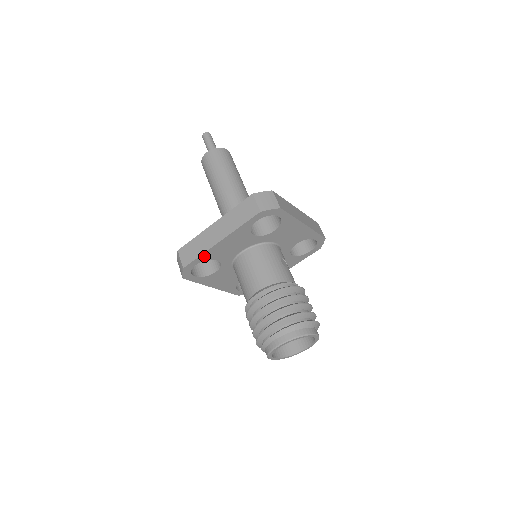
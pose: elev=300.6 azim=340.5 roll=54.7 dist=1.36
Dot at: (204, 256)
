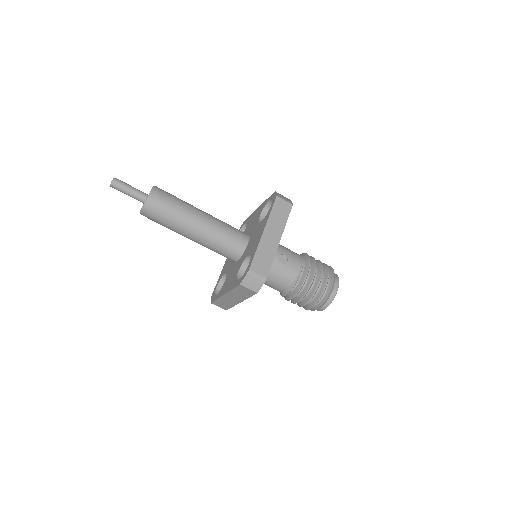
Dot at: occluded
